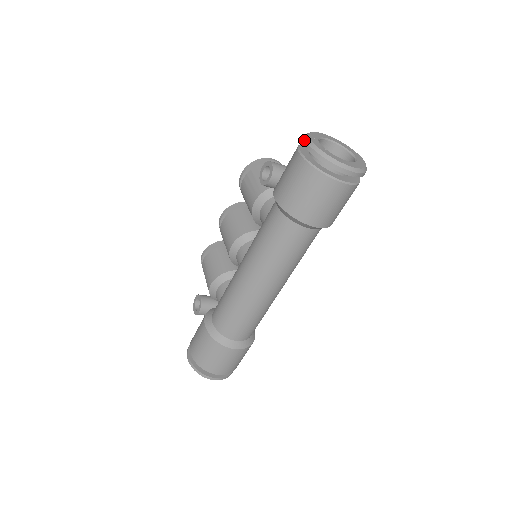
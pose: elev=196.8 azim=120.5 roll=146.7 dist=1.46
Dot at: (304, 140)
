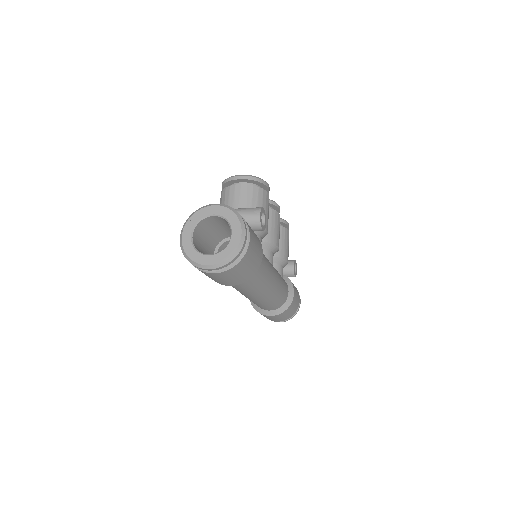
Dot at: (182, 230)
